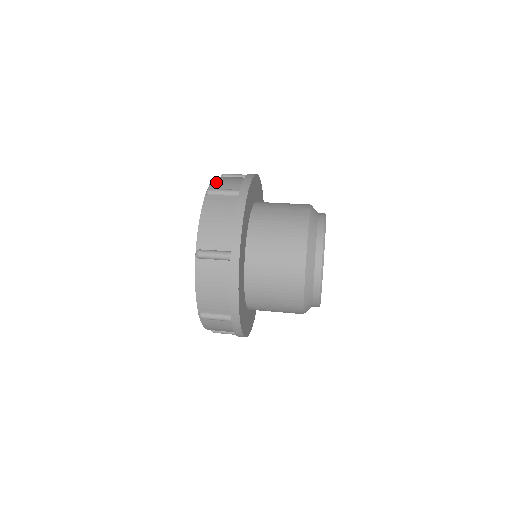
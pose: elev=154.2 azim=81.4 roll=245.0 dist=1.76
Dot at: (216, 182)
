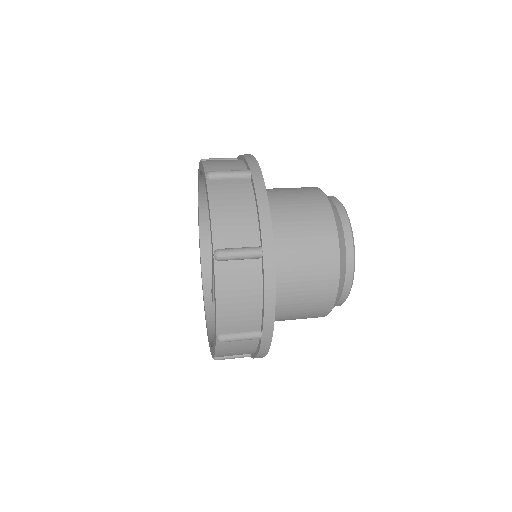
Dot at: occluded
